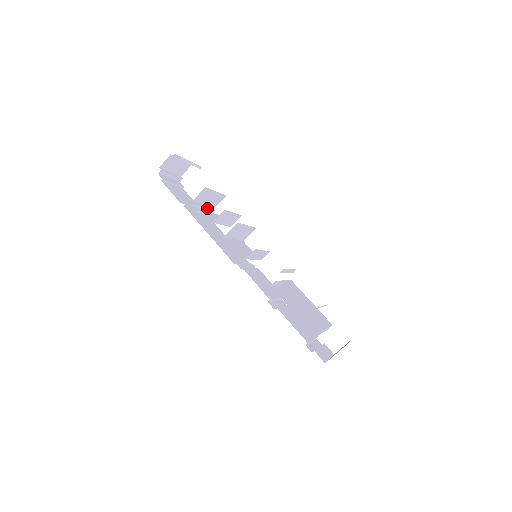
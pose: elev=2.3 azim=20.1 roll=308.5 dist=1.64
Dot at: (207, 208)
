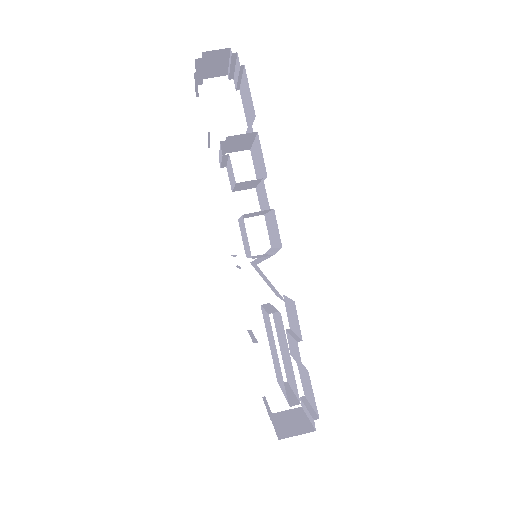
Dot at: (224, 151)
